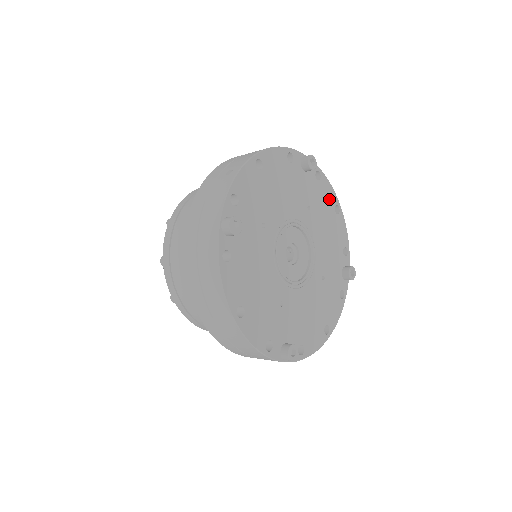
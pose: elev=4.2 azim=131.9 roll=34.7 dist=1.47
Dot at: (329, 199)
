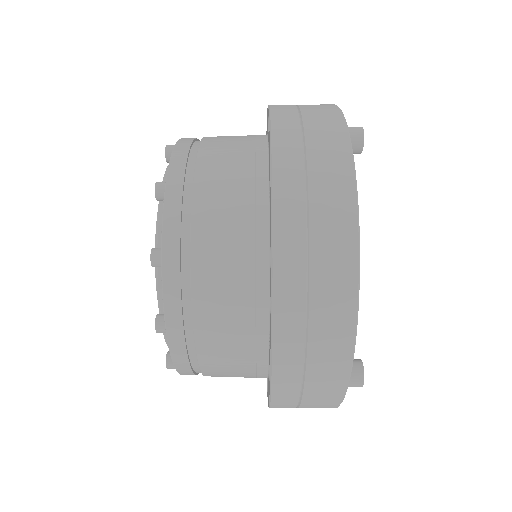
Dot at: occluded
